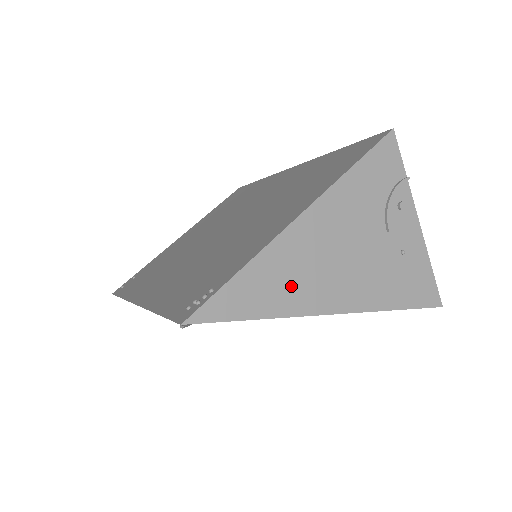
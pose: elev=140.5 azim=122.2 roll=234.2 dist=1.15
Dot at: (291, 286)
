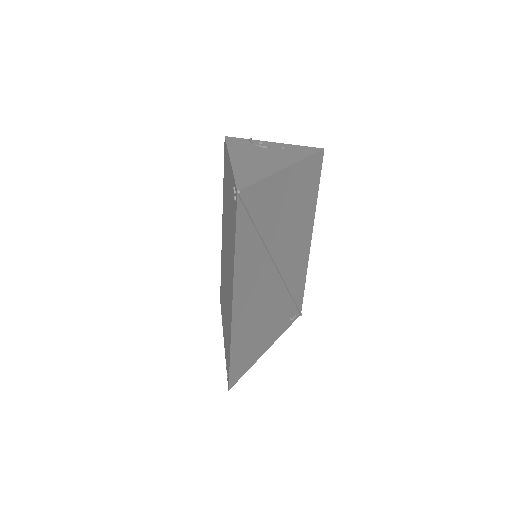
Dot at: (259, 170)
